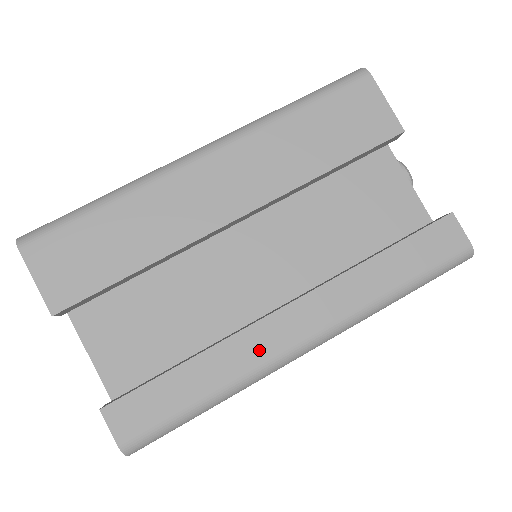
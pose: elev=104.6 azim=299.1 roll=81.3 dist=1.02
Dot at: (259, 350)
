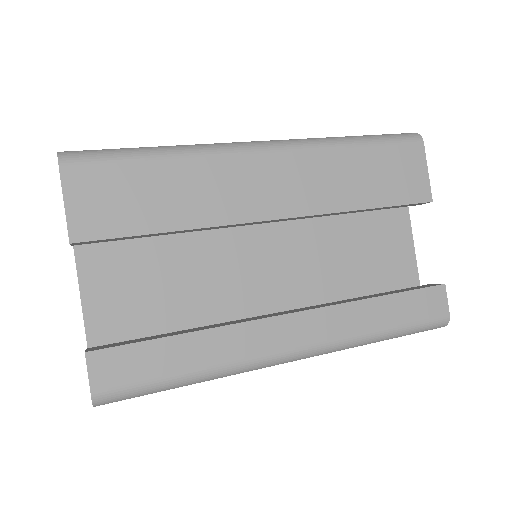
Dot at: (254, 346)
